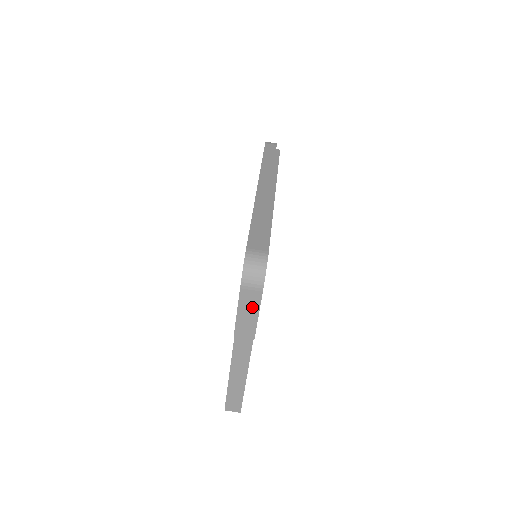
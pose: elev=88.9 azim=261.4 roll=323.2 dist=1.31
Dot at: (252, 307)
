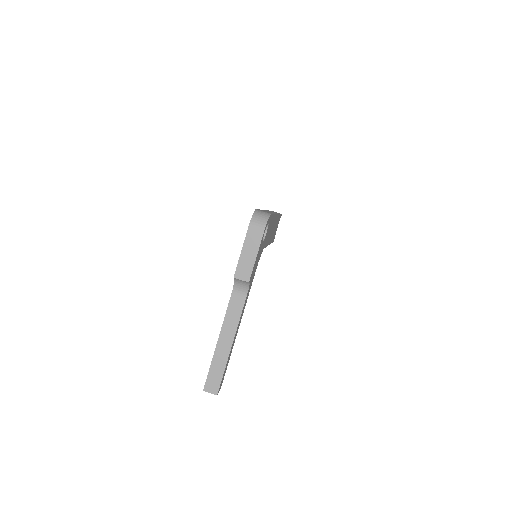
Dot at: (253, 248)
